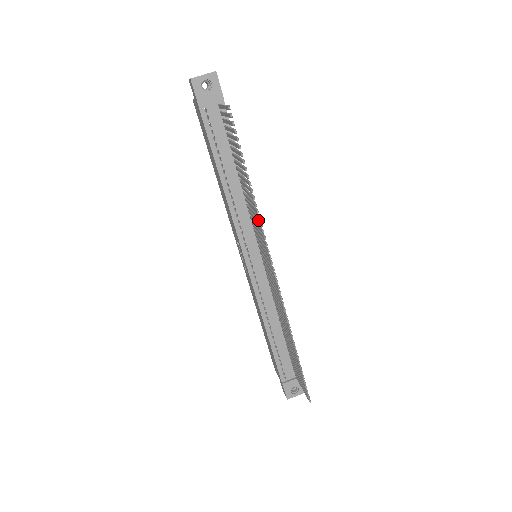
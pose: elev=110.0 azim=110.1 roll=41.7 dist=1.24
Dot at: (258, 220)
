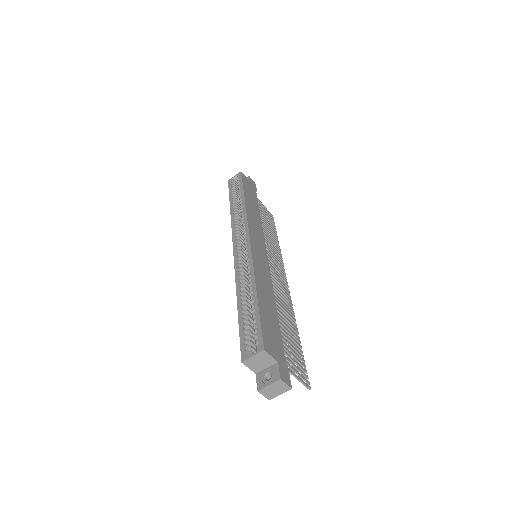
Dot at: (289, 309)
